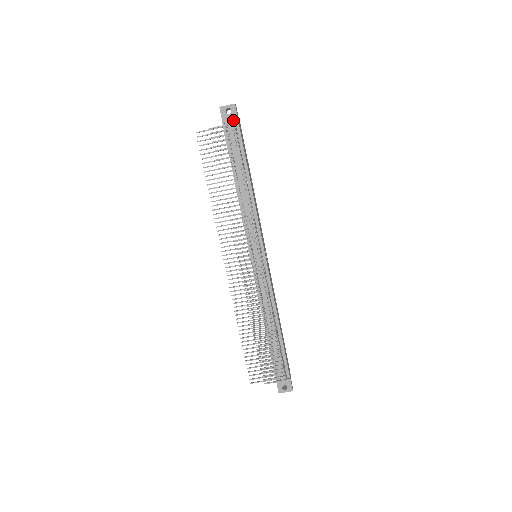
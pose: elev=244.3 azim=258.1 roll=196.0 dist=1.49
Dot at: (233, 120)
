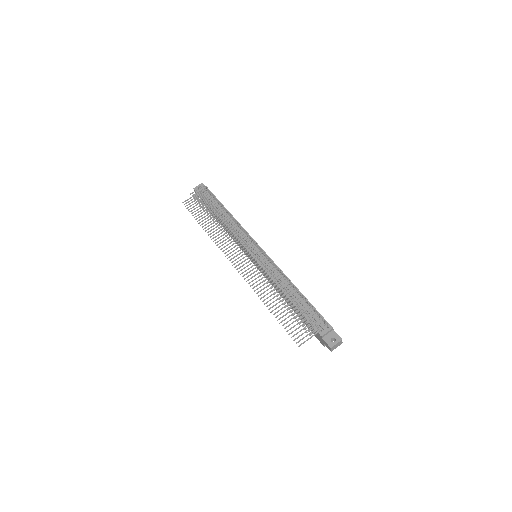
Dot at: occluded
